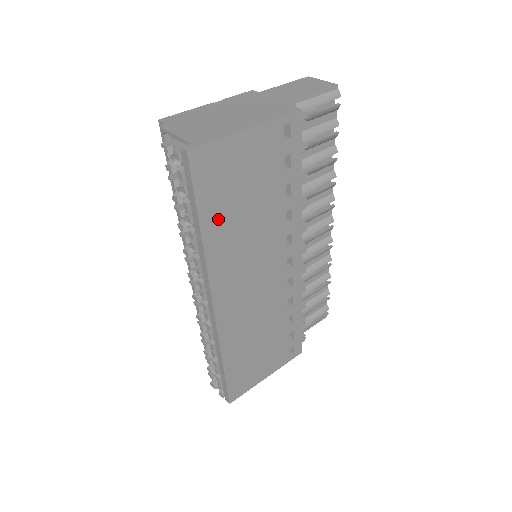
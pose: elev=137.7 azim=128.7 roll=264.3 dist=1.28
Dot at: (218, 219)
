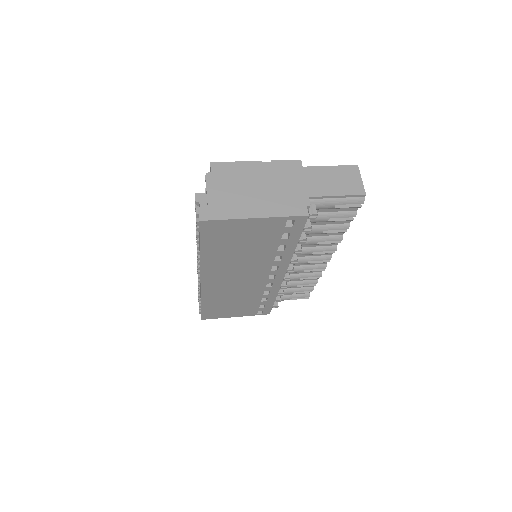
Dot at: (216, 250)
